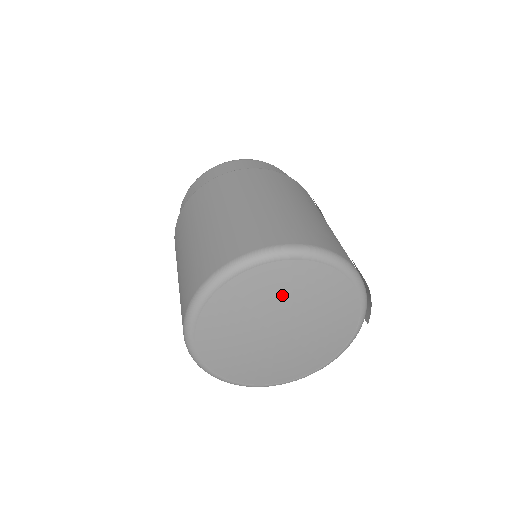
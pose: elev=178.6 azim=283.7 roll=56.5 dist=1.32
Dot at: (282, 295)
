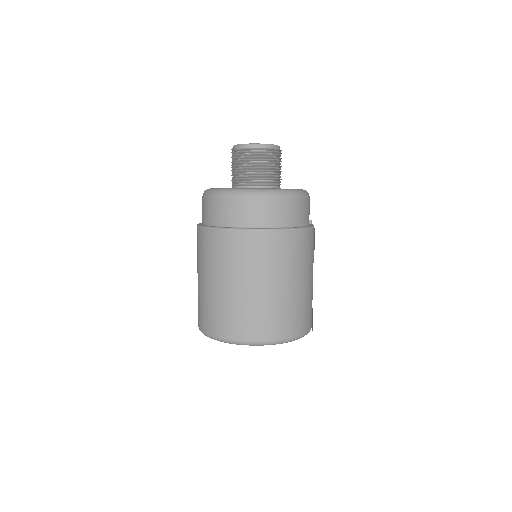
Dot at: occluded
